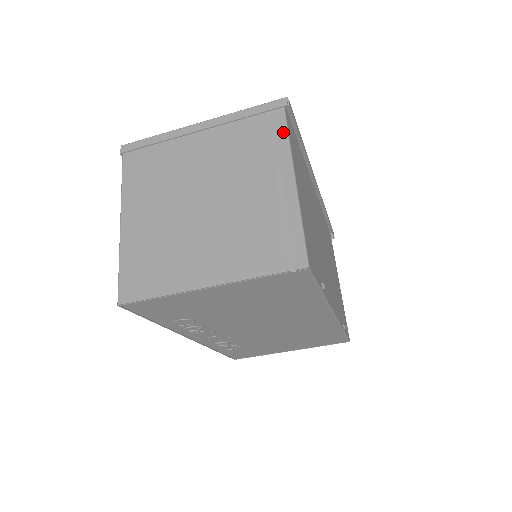
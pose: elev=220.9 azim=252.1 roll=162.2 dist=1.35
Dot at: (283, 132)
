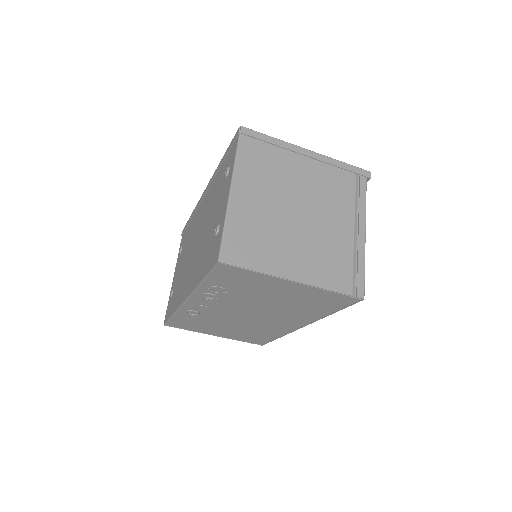
Dot at: (364, 195)
